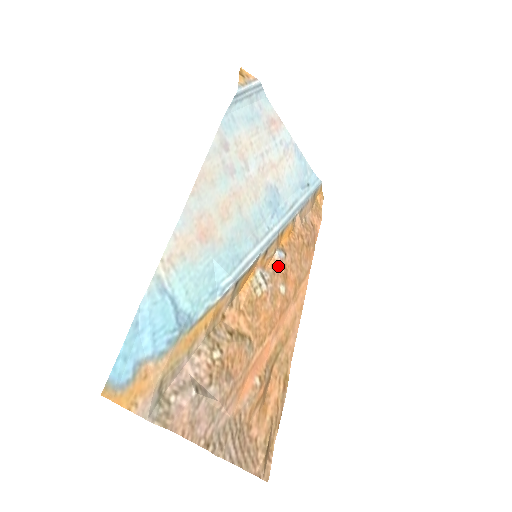
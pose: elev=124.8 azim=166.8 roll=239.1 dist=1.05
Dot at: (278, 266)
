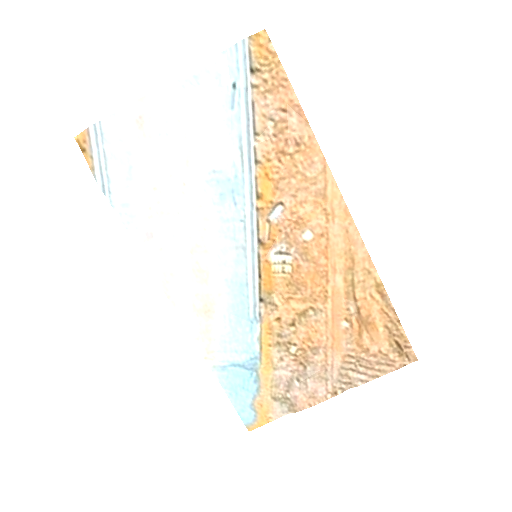
Dot at: (285, 224)
